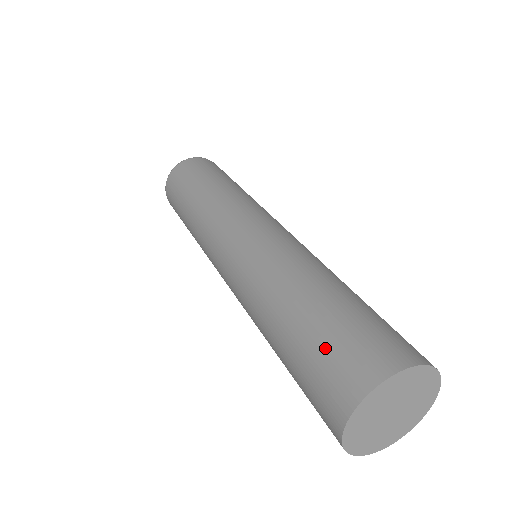
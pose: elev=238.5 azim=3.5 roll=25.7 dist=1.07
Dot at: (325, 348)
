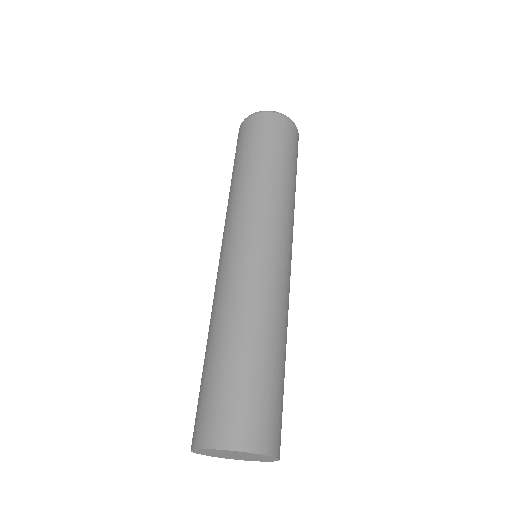
Dot at: (207, 396)
